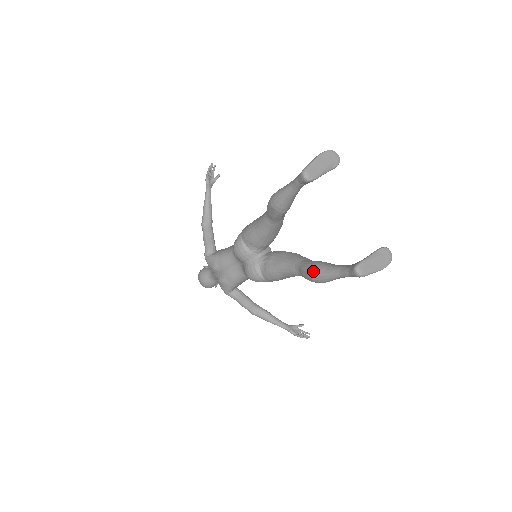
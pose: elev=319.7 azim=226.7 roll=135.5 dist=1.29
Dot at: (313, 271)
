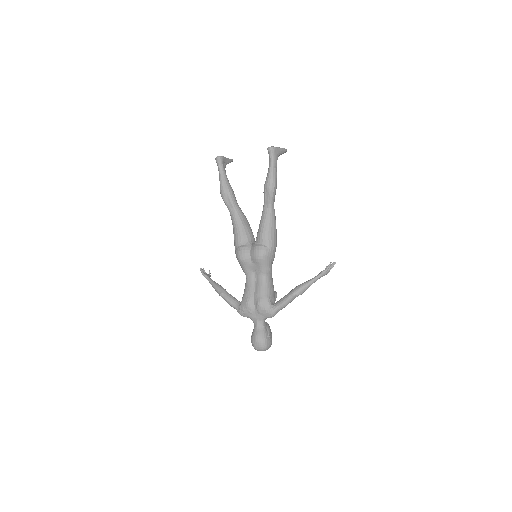
Dot at: (265, 185)
